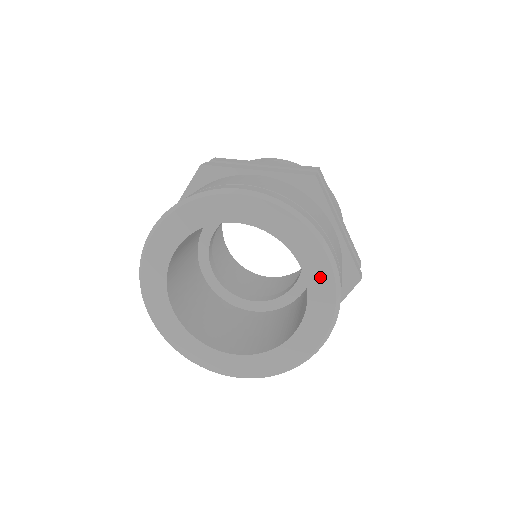
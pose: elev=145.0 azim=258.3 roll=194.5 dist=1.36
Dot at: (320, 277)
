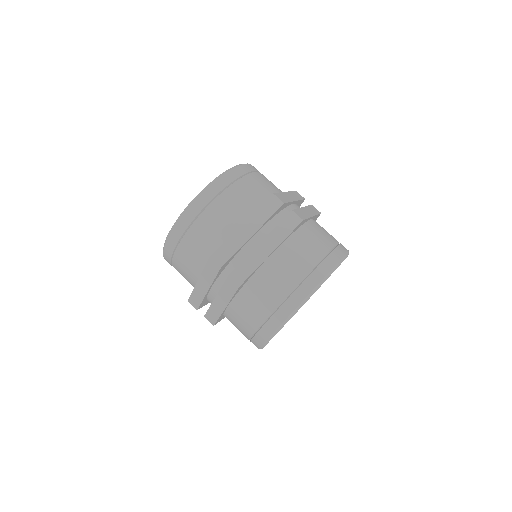
Dot at: occluded
